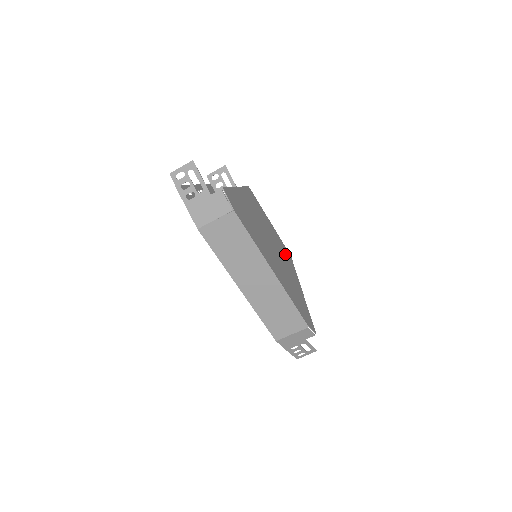
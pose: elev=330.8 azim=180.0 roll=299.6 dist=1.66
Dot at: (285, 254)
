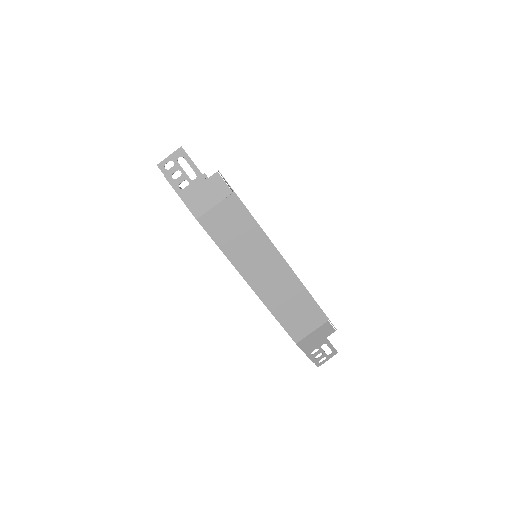
Dot at: occluded
